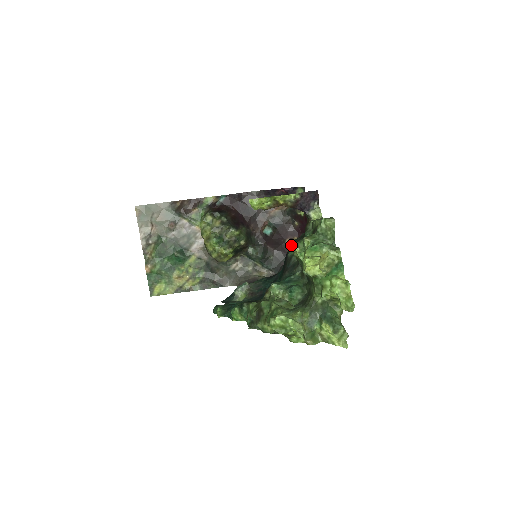
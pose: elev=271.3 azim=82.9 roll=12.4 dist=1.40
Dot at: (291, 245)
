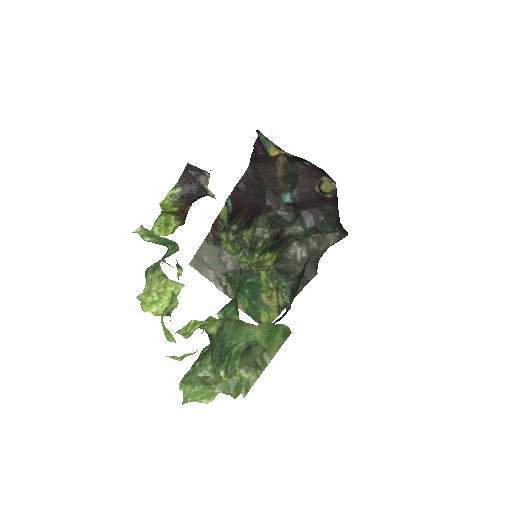
Dot at: (177, 268)
